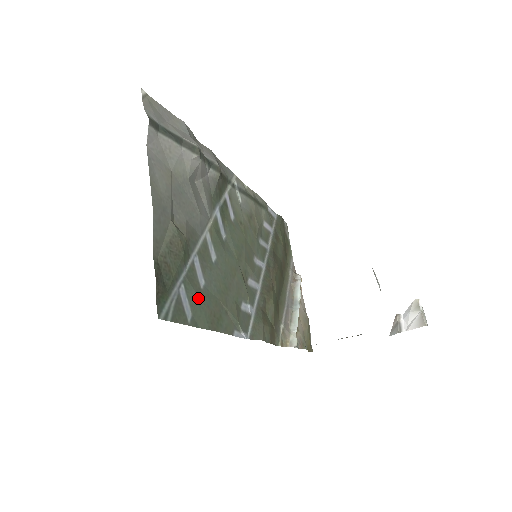
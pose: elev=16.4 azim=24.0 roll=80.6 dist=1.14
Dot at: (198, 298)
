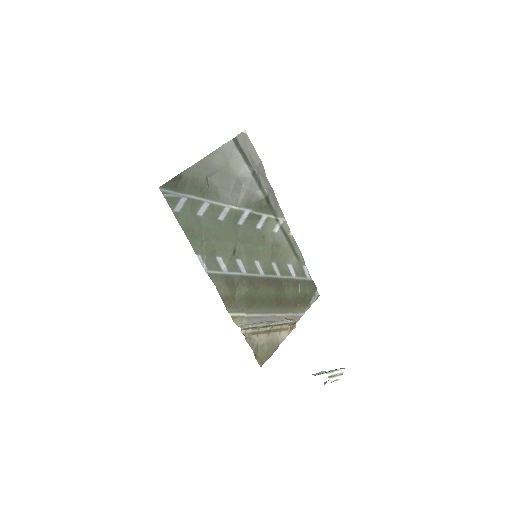
Dot at: (190, 213)
